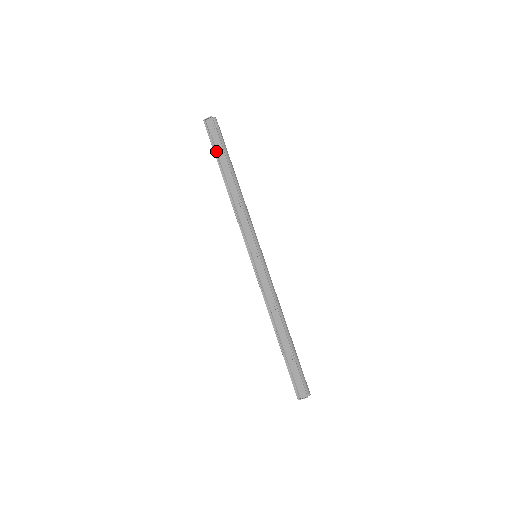
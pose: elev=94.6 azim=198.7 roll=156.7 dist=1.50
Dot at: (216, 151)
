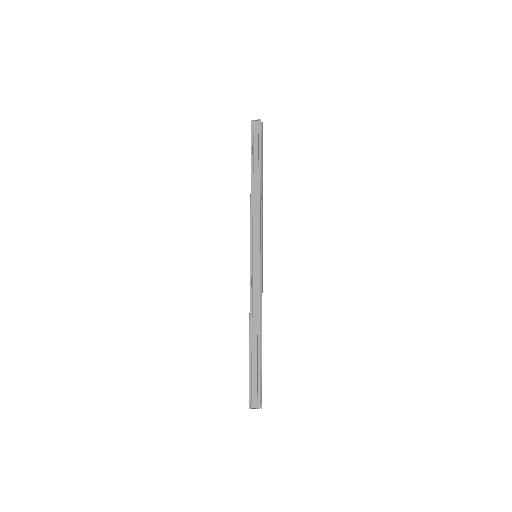
Dot at: (253, 150)
